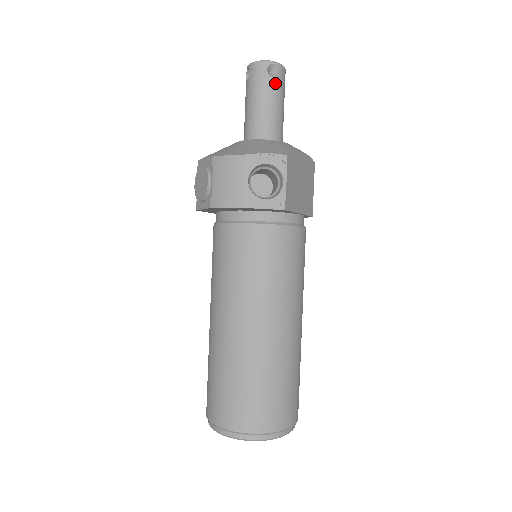
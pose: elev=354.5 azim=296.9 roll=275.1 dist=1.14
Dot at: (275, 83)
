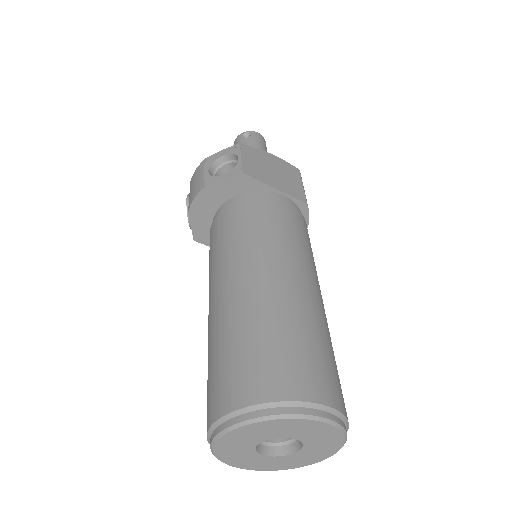
Dot at: (250, 140)
